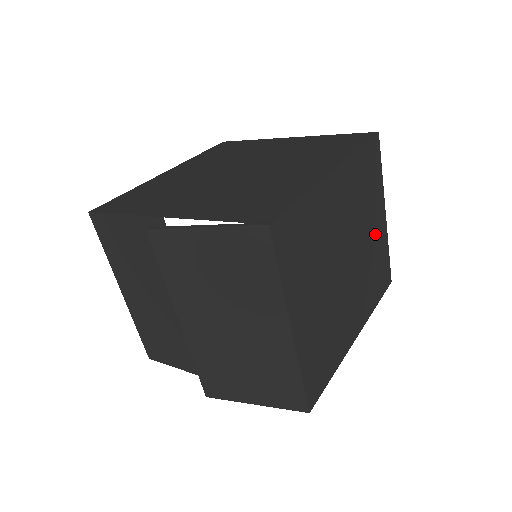
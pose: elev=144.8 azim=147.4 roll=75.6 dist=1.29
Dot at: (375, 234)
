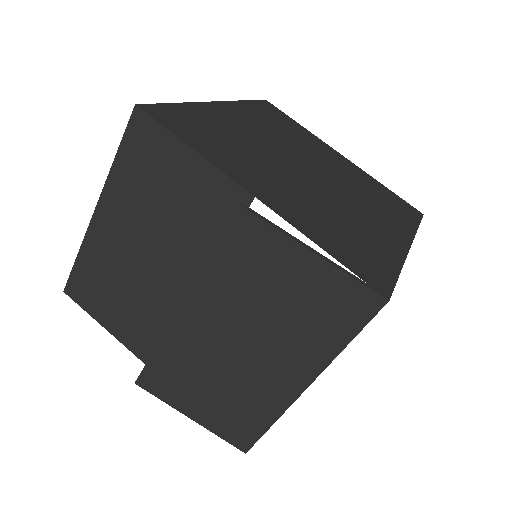
Dot at: occluded
